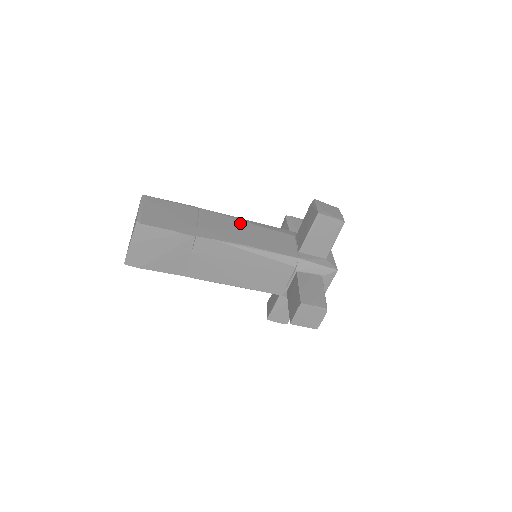
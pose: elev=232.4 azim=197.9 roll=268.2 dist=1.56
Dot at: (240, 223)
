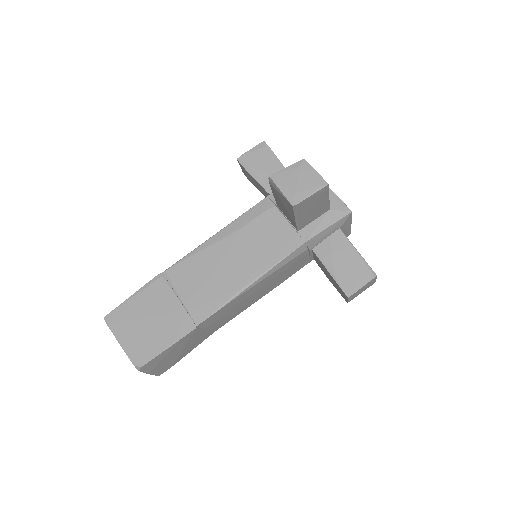
Dot at: (214, 252)
